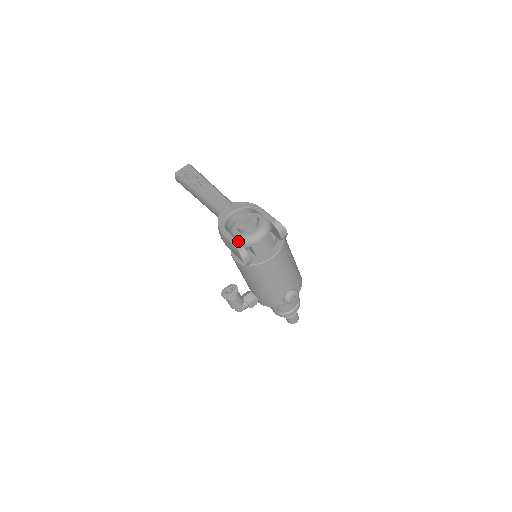
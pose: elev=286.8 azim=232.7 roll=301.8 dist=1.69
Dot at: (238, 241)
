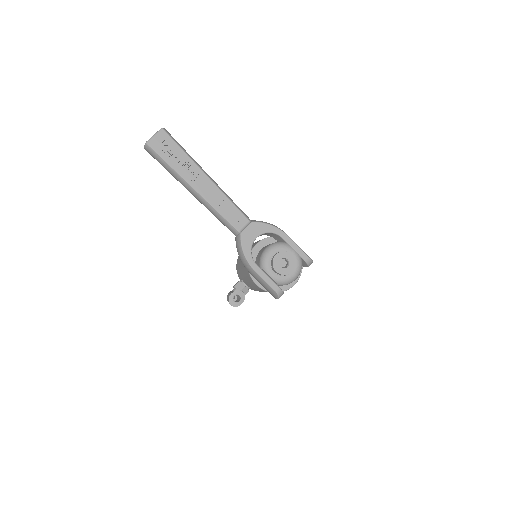
Dot at: (273, 280)
